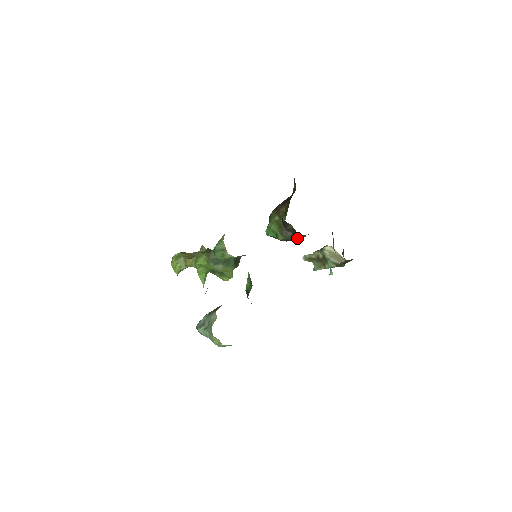
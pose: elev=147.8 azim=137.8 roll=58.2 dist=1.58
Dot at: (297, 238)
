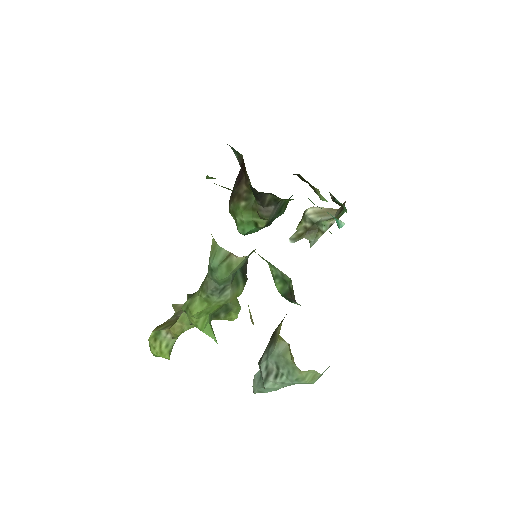
Dot at: (281, 211)
